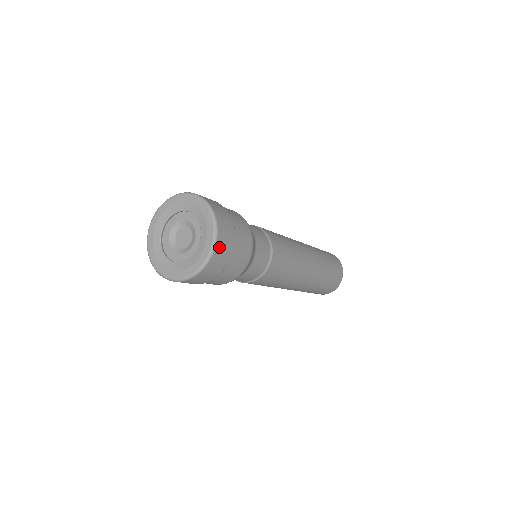
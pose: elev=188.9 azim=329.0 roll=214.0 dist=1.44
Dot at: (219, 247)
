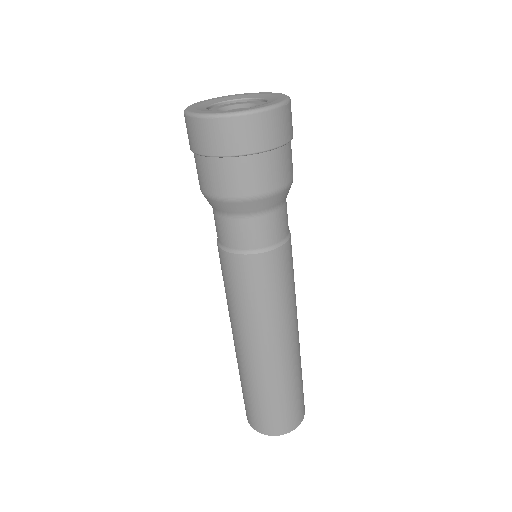
Dot at: (266, 119)
